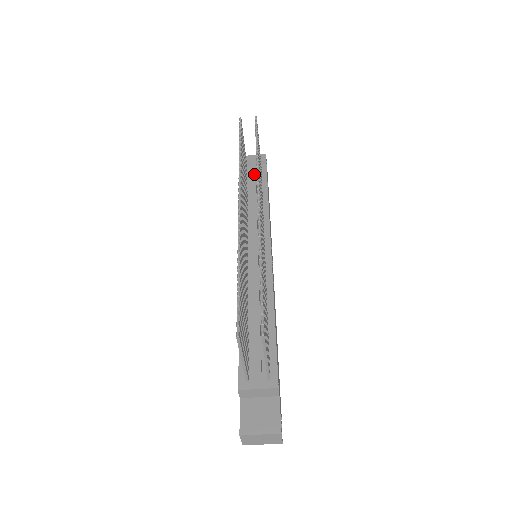
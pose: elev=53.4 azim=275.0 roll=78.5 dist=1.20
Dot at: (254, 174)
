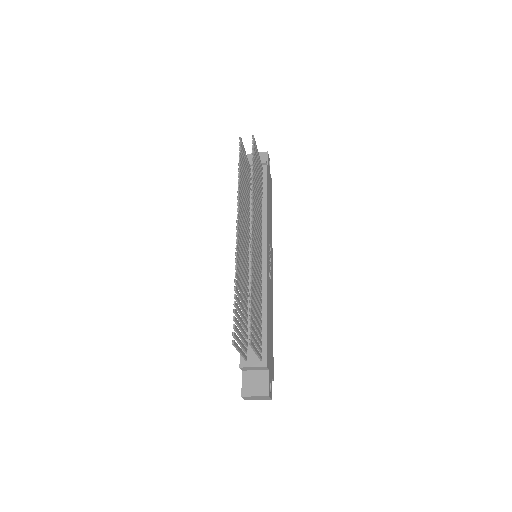
Dot at: occluded
